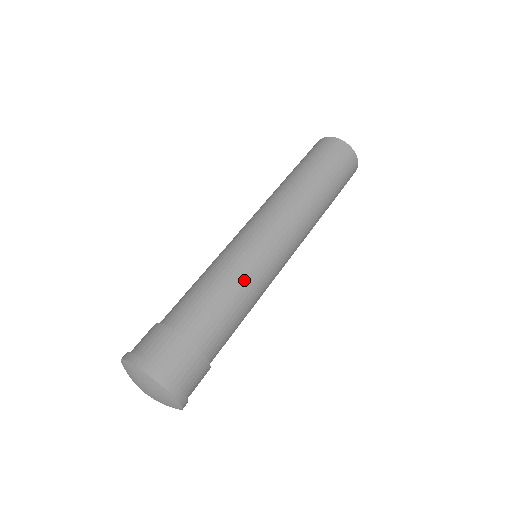
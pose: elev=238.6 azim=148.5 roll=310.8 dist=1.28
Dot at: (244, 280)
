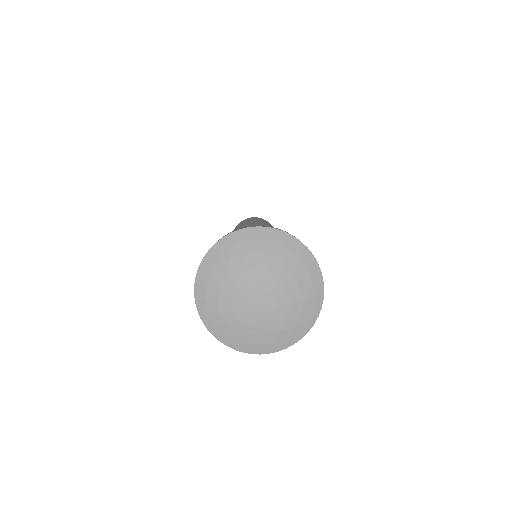
Dot at: occluded
